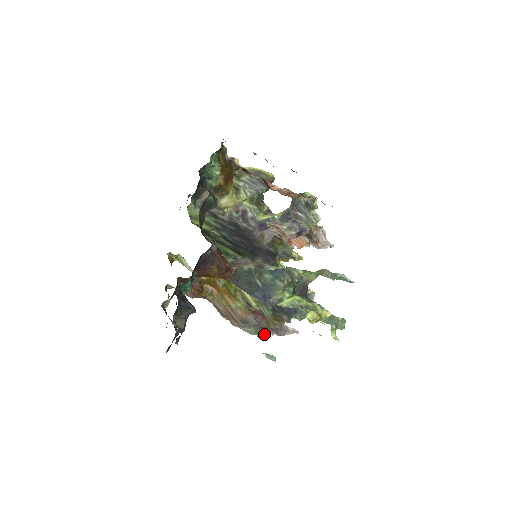
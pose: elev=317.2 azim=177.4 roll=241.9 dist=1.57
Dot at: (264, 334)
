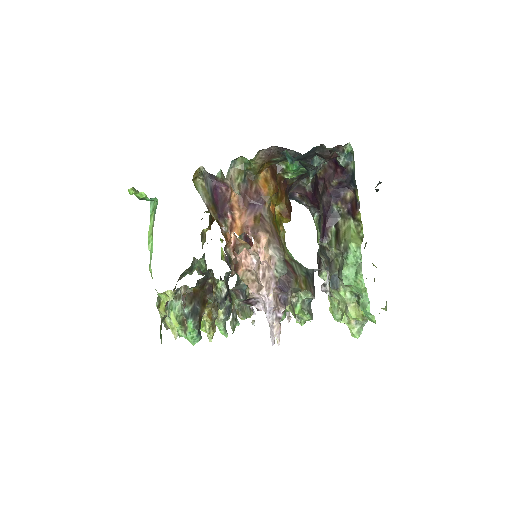
Dot at: (283, 288)
